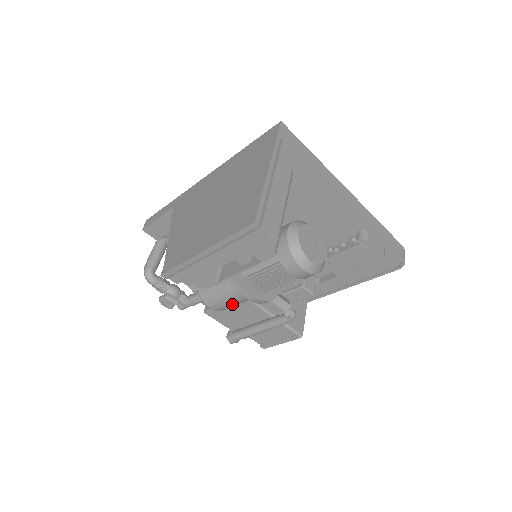
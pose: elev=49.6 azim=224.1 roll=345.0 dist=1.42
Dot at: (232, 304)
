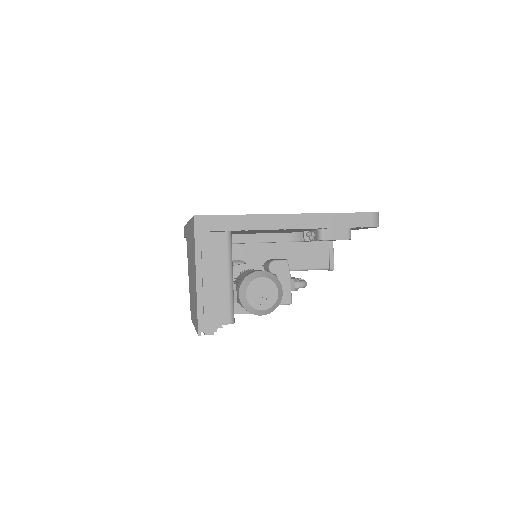
Dot at: occluded
